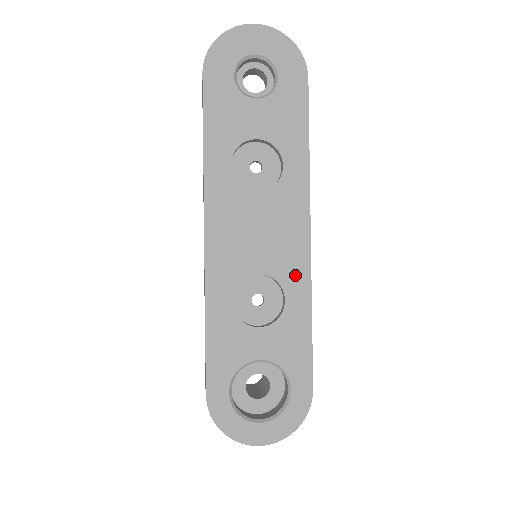
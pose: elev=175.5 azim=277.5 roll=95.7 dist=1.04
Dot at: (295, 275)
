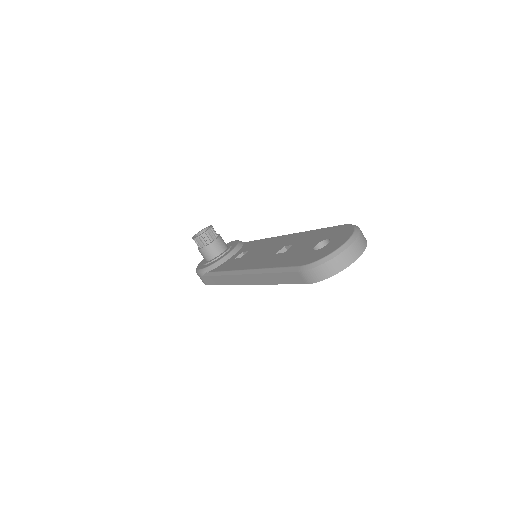
Dot at: occluded
